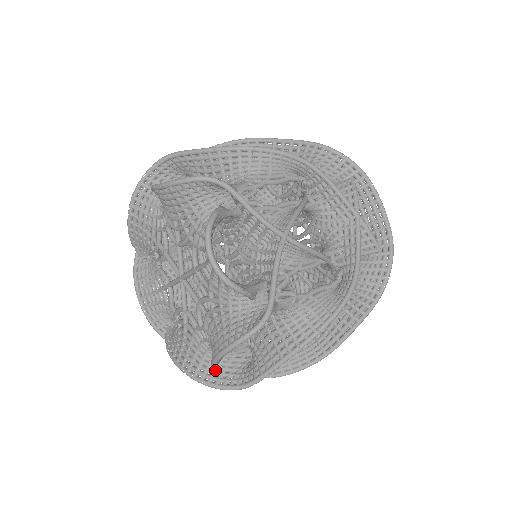
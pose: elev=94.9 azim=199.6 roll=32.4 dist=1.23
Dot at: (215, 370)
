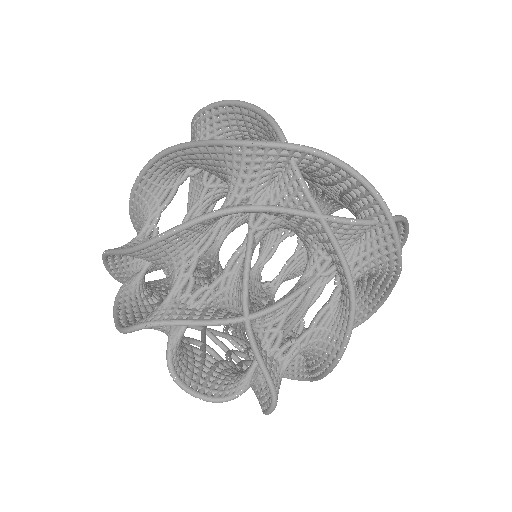
Dot at: occluded
